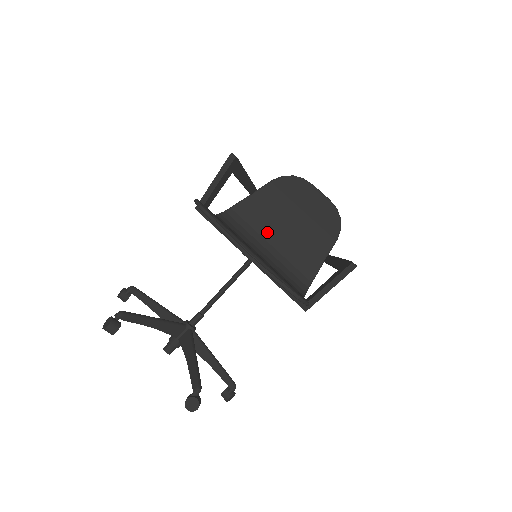
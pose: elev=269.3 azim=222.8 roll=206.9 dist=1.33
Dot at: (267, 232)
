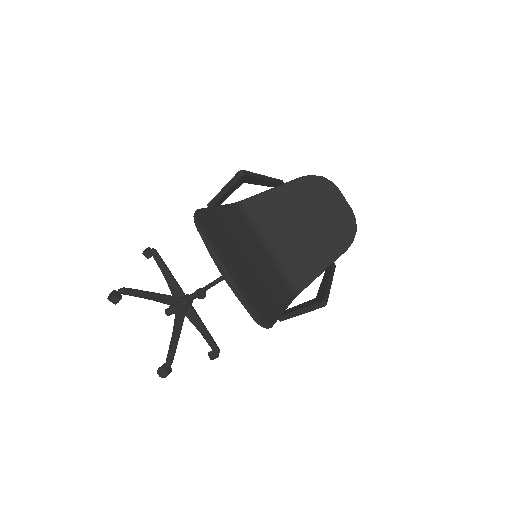
Dot at: (281, 228)
